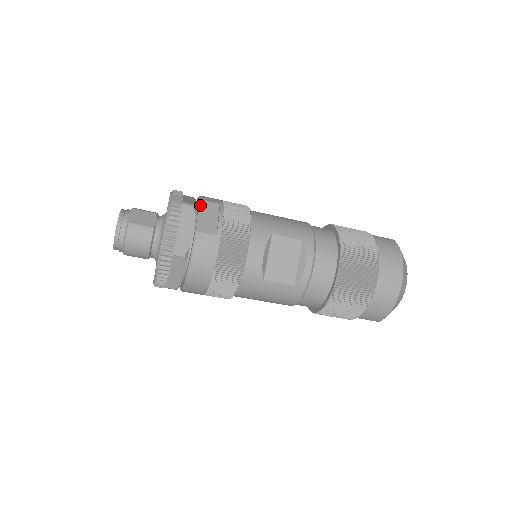
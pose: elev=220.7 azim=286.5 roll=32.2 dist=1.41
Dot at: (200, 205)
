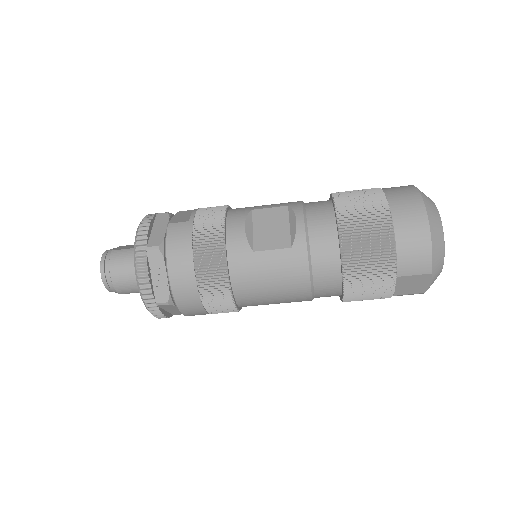
Dot at: (177, 213)
